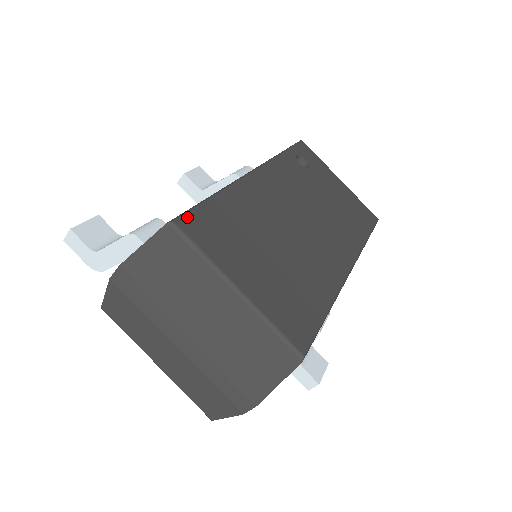
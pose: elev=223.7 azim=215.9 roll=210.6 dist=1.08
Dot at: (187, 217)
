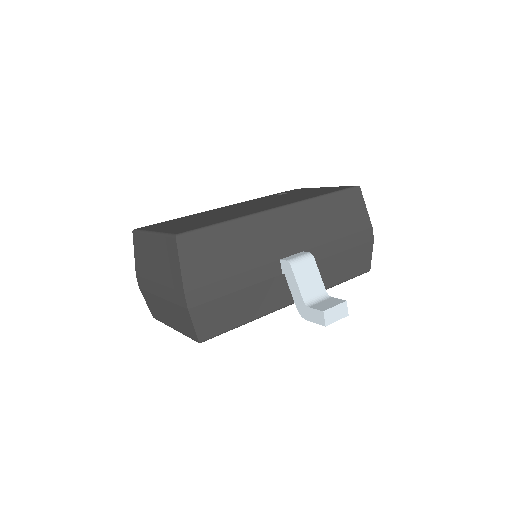
Dot at: occluded
